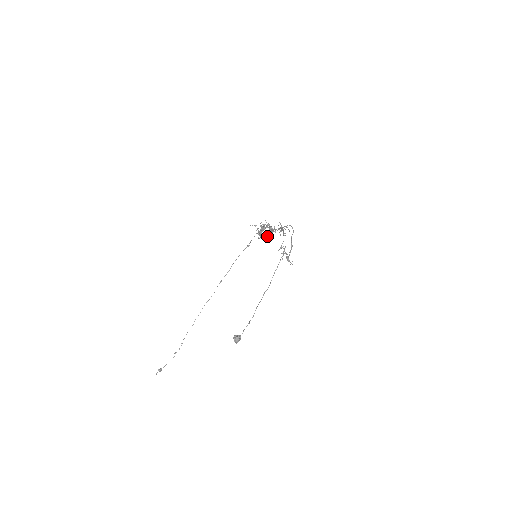
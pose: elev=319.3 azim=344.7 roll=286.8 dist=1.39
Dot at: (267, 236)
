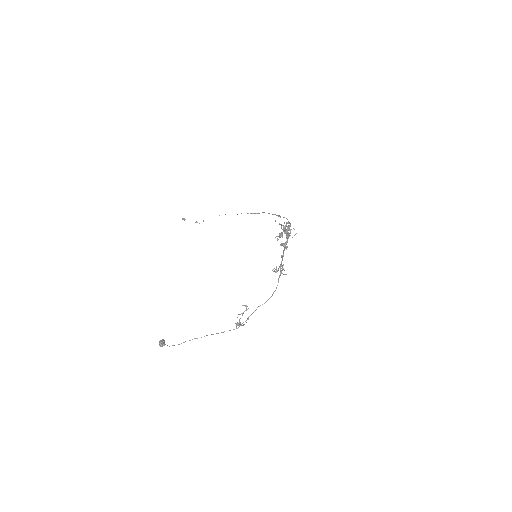
Dot at: (281, 244)
